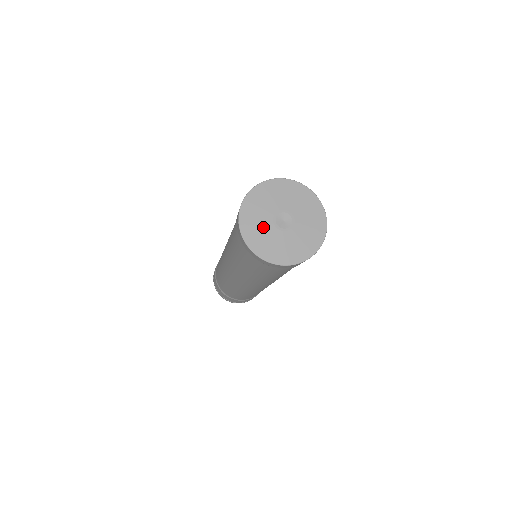
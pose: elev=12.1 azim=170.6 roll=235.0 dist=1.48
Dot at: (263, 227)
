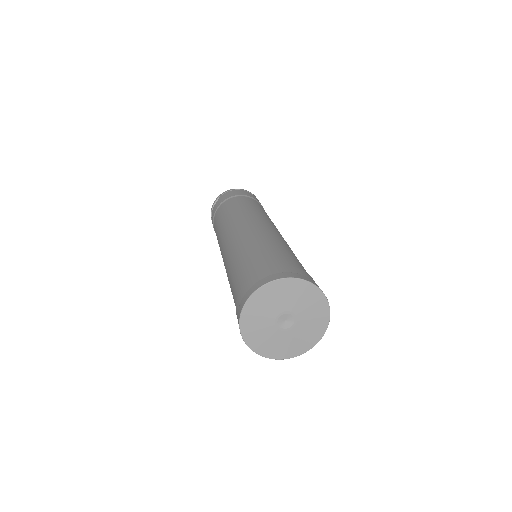
Dot at: (281, 341)
